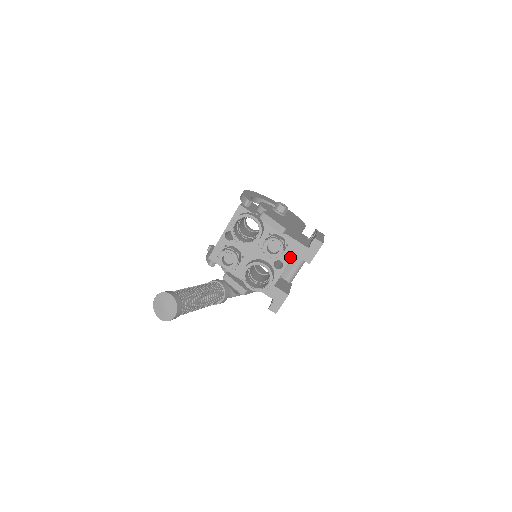
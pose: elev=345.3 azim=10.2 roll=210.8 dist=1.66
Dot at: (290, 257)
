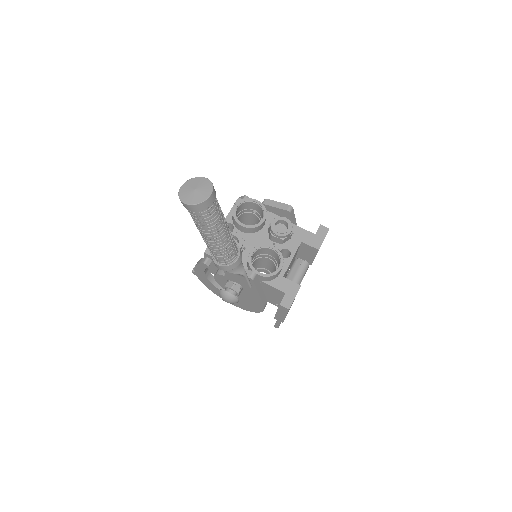
Dot at: (297, 244)
